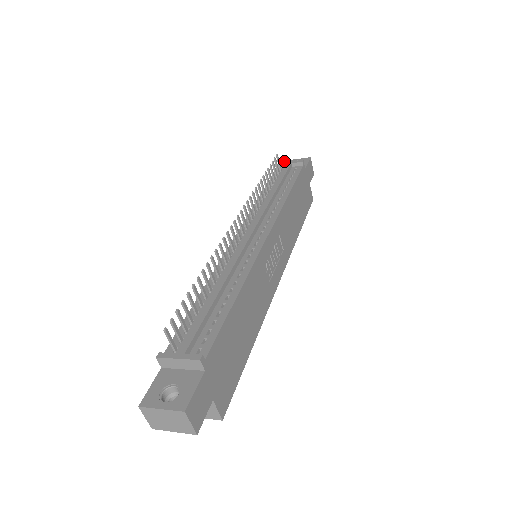
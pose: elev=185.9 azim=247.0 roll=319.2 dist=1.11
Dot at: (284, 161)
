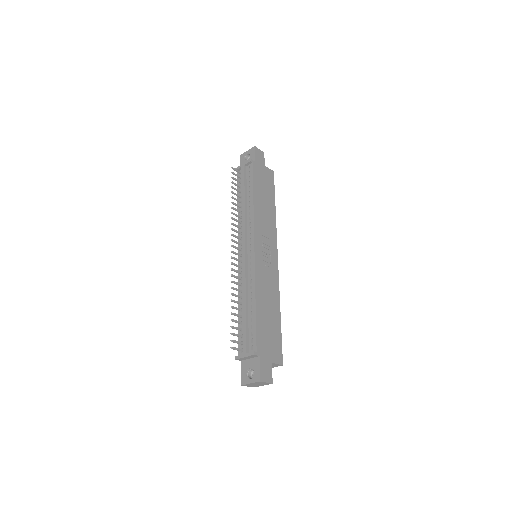
Dot at: (240, 157)
